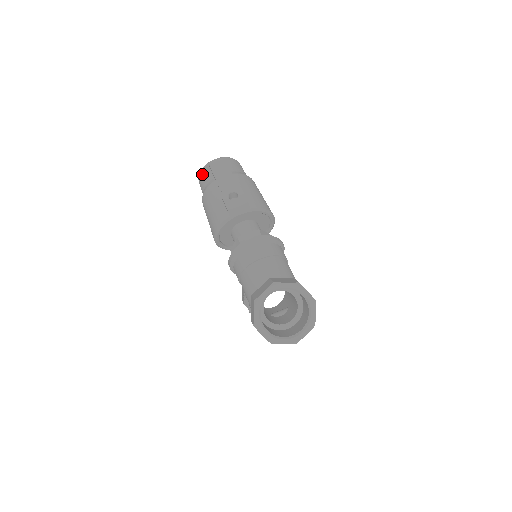
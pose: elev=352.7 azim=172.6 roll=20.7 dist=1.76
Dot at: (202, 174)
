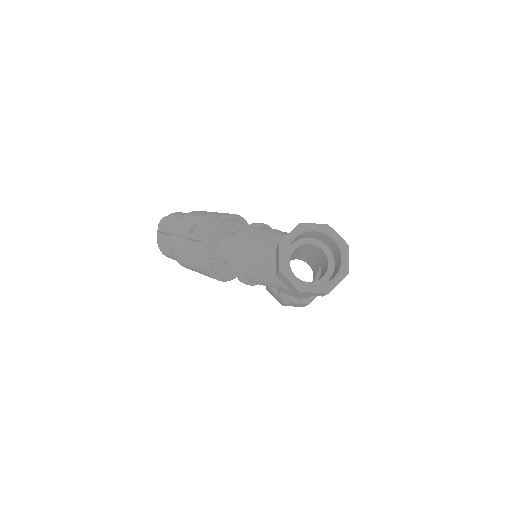
Dot at: (160, 245)
